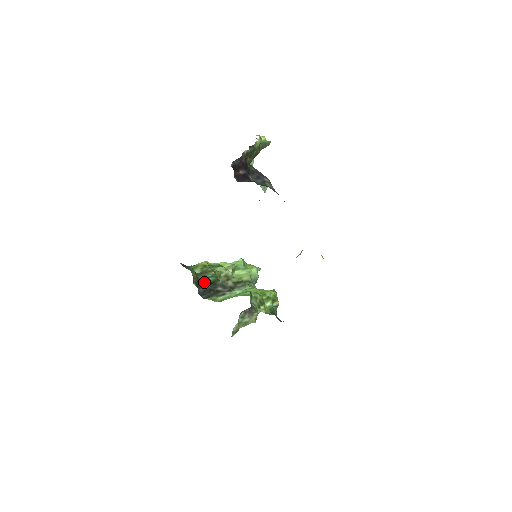
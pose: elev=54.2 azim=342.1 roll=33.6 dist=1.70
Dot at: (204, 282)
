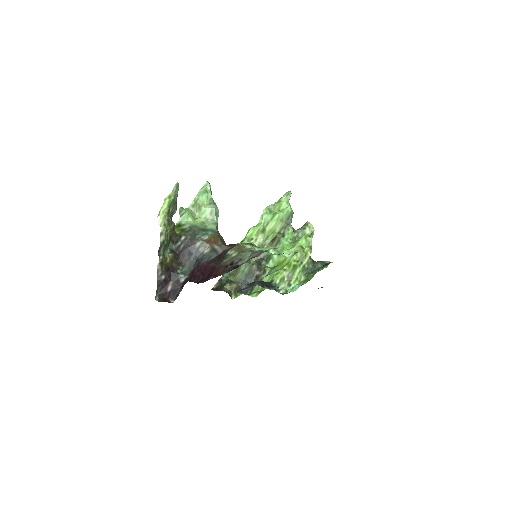
Dot at: (242, 279)
